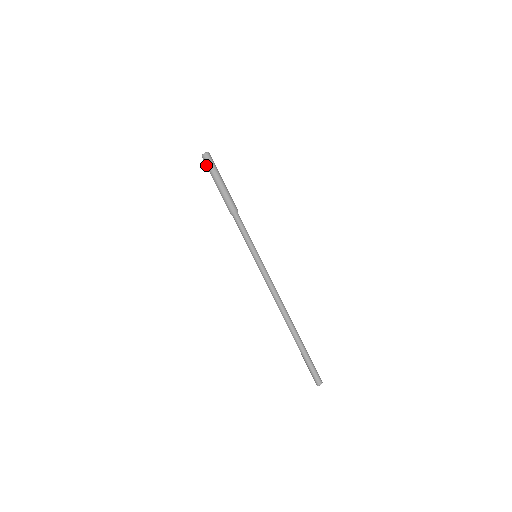
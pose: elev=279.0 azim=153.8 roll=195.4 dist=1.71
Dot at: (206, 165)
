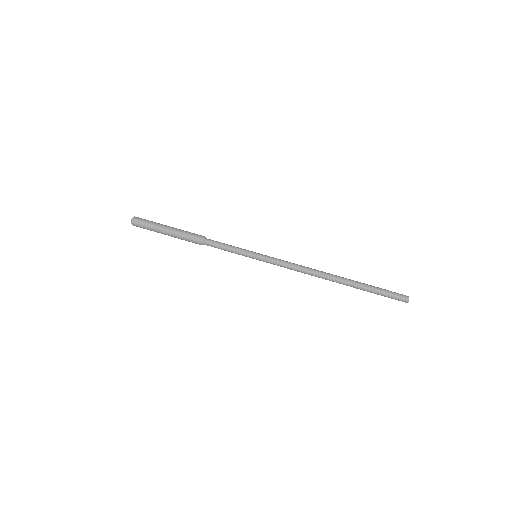
Dot at: occluded
